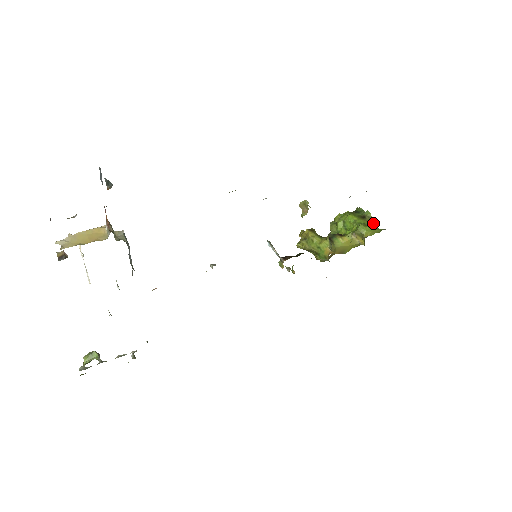
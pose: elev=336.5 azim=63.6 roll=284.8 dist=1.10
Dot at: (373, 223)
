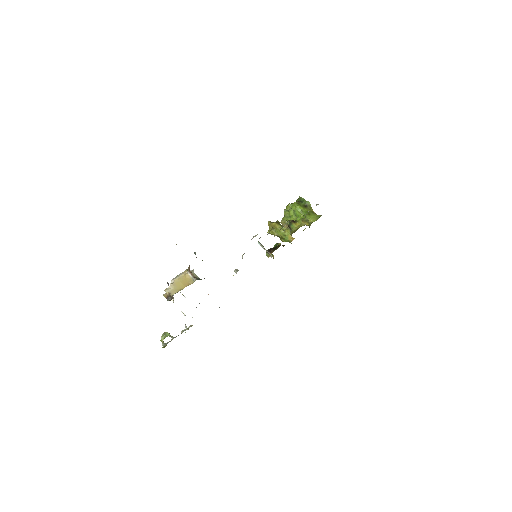
Dot at: (312, 210)
